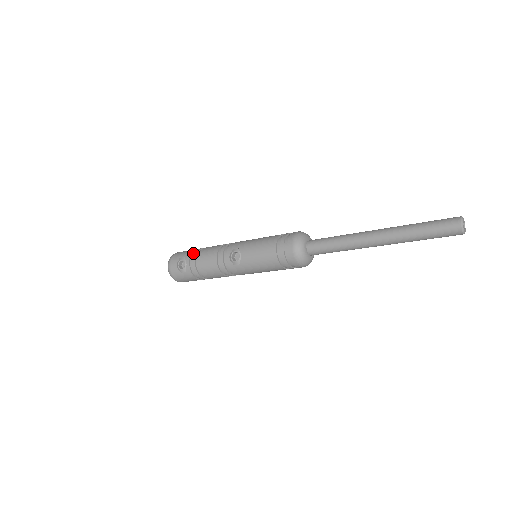
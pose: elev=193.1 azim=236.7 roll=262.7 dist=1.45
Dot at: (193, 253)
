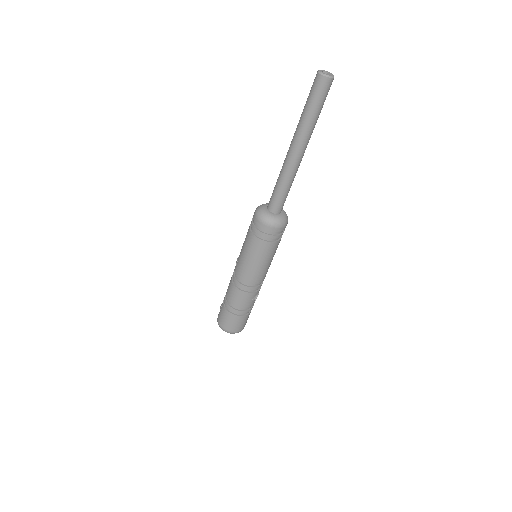
Dot at: occluded
